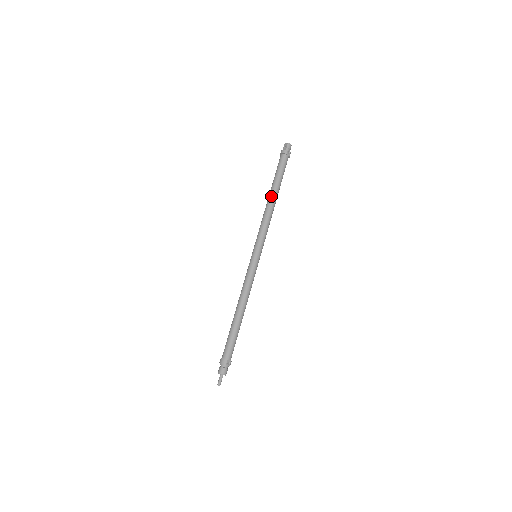
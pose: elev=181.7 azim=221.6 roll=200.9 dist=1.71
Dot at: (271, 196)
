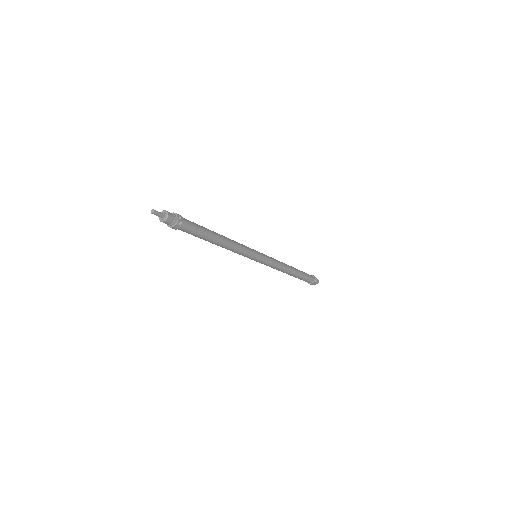
Dot at: occluded
